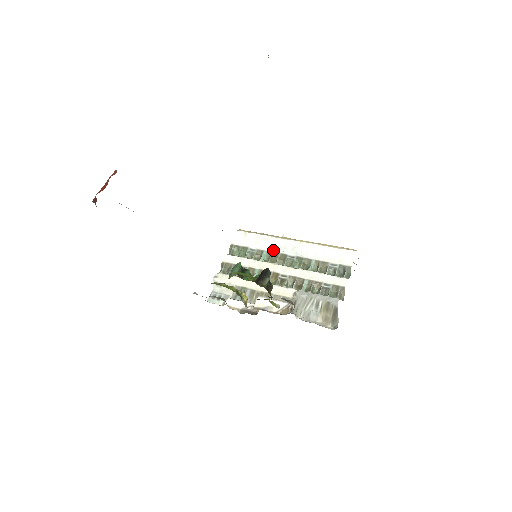
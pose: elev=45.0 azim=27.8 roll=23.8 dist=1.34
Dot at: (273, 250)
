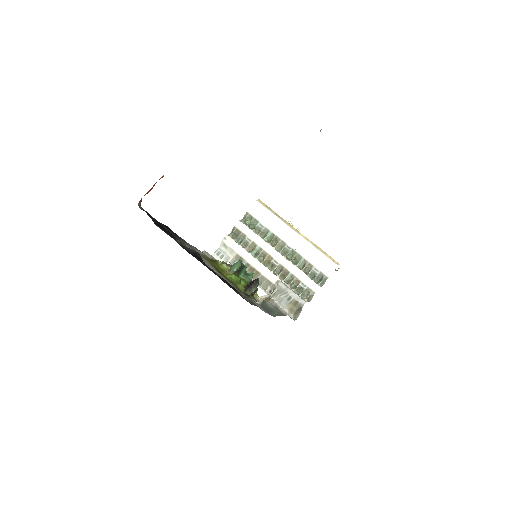
Dot at: (277, 234)
